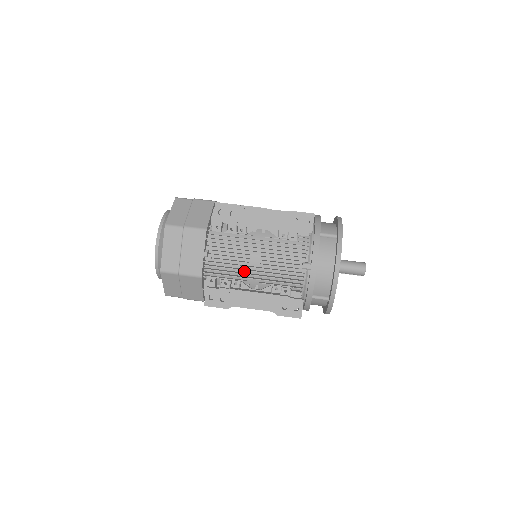
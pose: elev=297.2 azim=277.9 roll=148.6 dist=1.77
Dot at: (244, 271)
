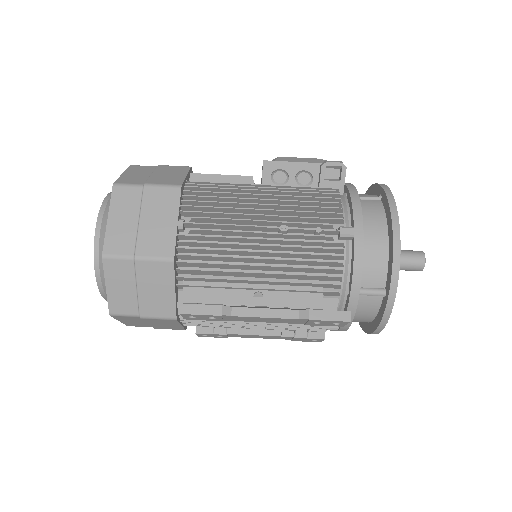
Dot at: occluded
